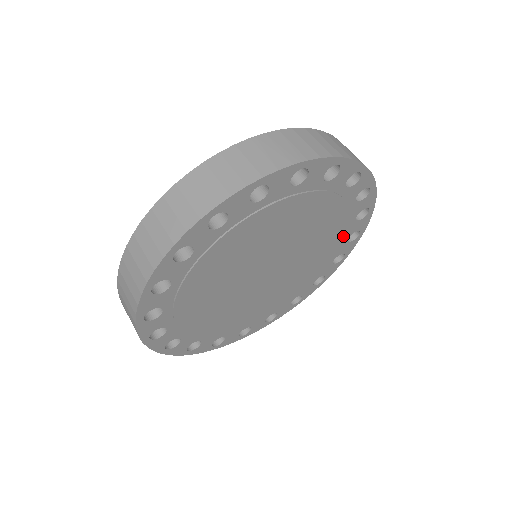
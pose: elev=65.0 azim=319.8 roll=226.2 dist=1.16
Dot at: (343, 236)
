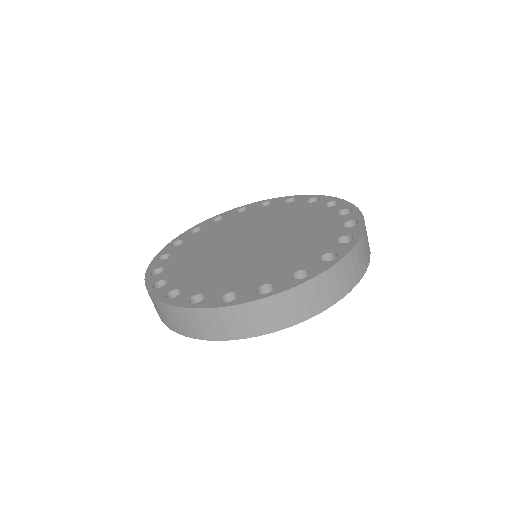
Dot at: occluded
